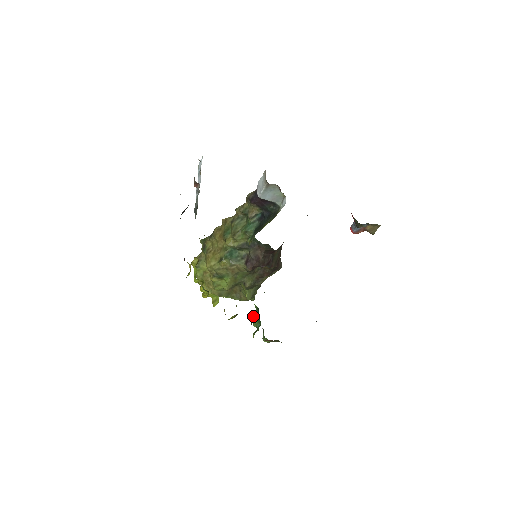
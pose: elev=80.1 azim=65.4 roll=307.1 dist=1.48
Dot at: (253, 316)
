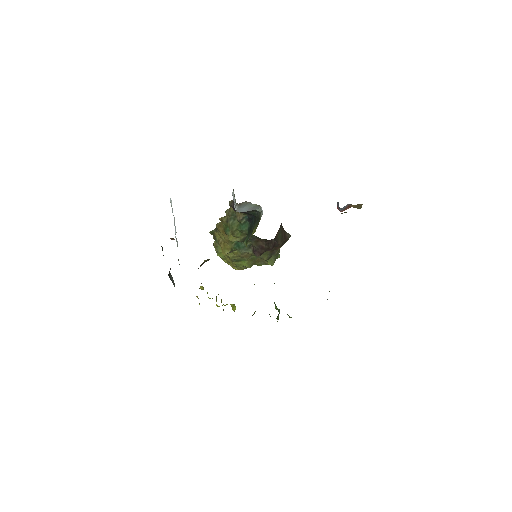
Dot at: occluded
